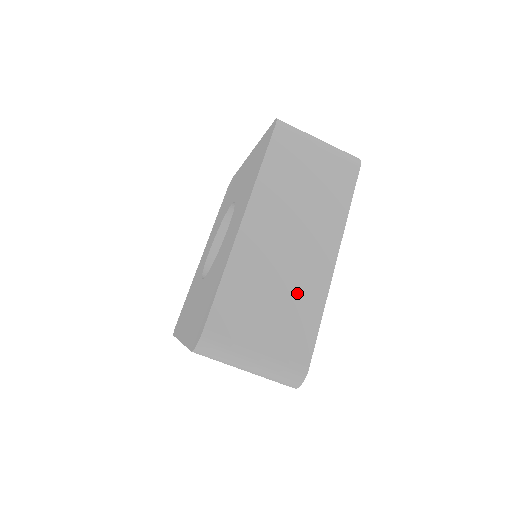
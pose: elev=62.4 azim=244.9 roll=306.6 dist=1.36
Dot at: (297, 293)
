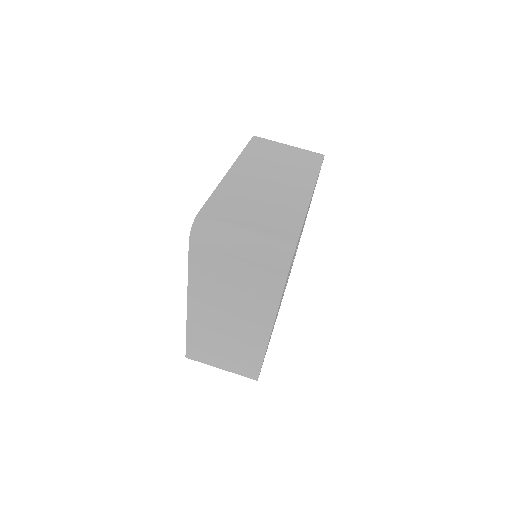
Dot at: (280, 205)
